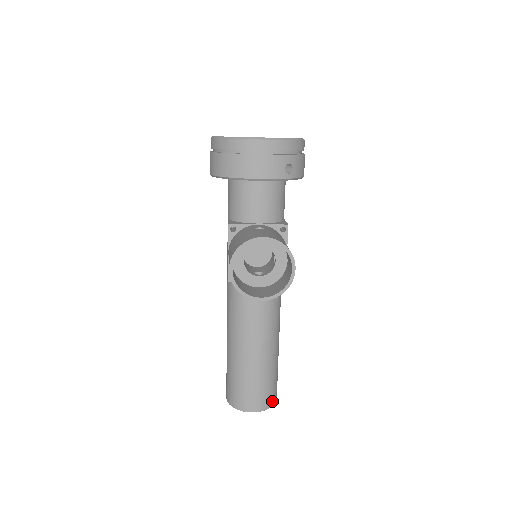
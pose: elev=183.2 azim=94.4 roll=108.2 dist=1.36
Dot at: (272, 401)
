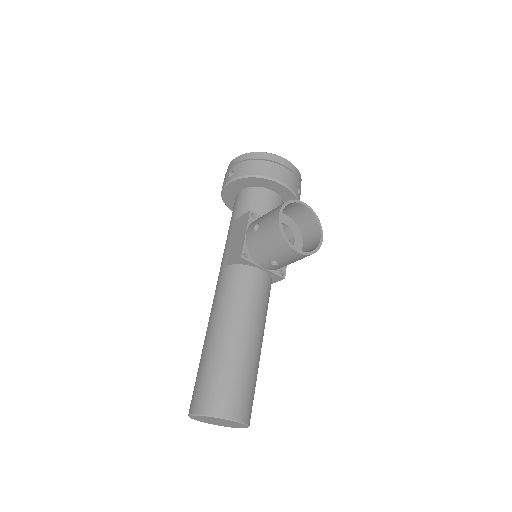
Dot at: (250, 418)
